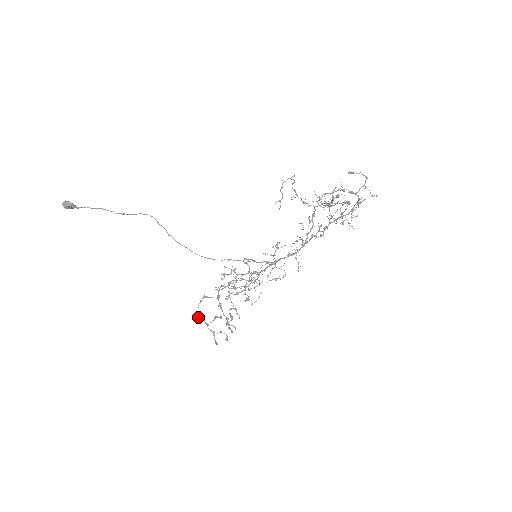
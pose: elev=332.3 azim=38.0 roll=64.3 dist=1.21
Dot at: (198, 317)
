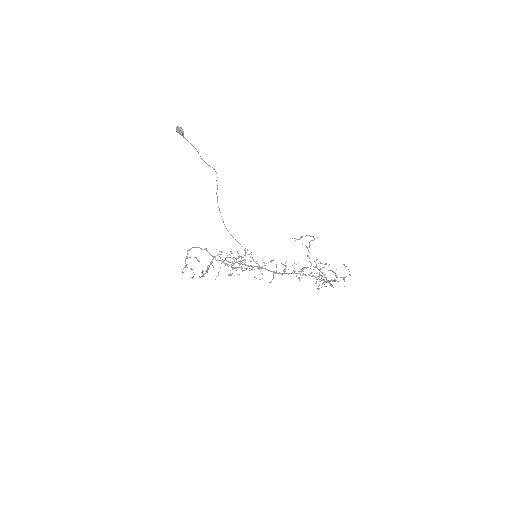
Dot at: (187, 251)
